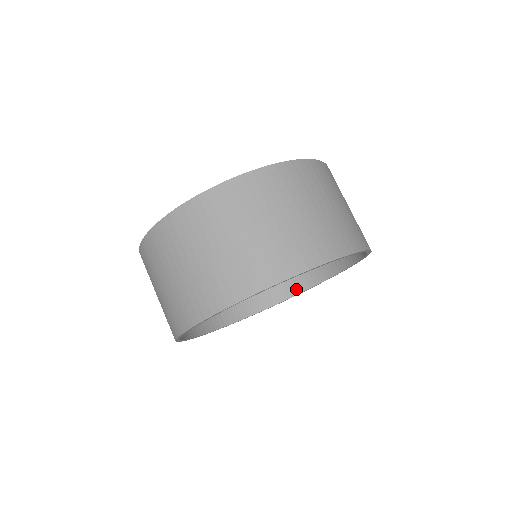
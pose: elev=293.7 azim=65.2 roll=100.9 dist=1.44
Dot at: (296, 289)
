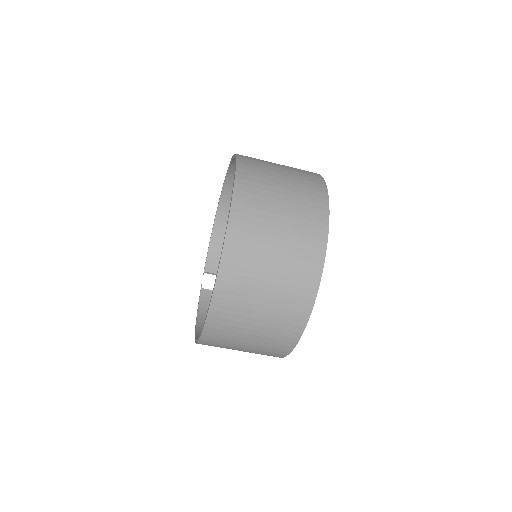
Dot at: occluded
